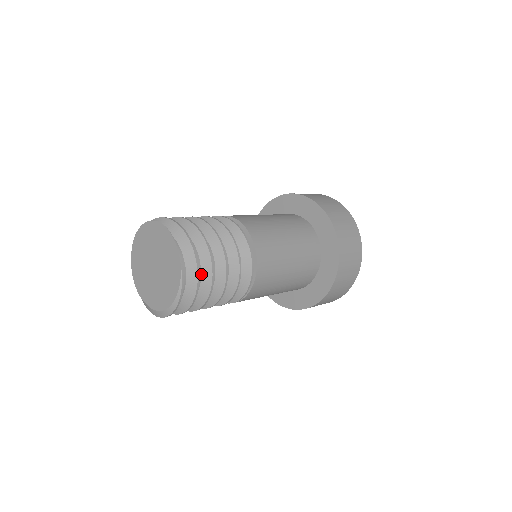
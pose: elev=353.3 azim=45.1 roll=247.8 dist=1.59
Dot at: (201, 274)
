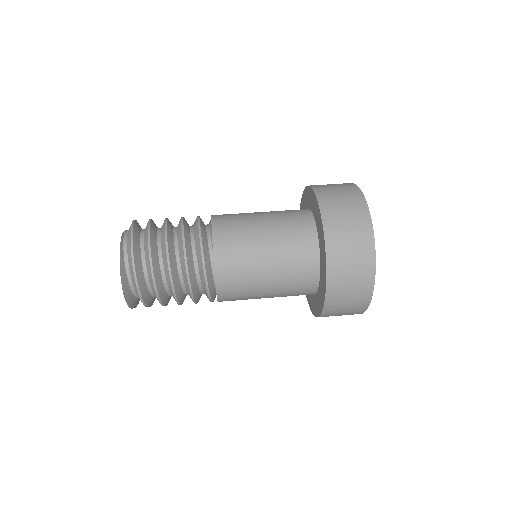
Dot at: occluded
